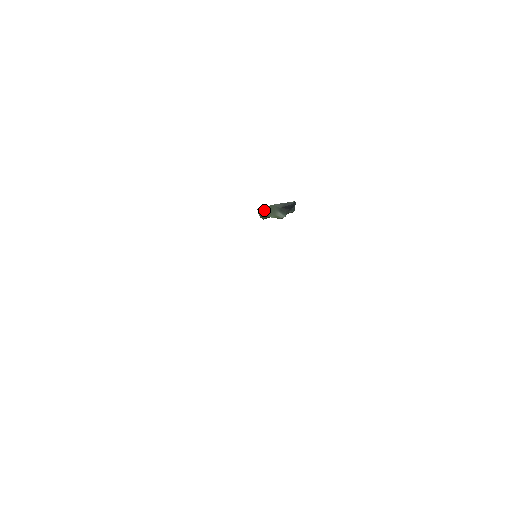
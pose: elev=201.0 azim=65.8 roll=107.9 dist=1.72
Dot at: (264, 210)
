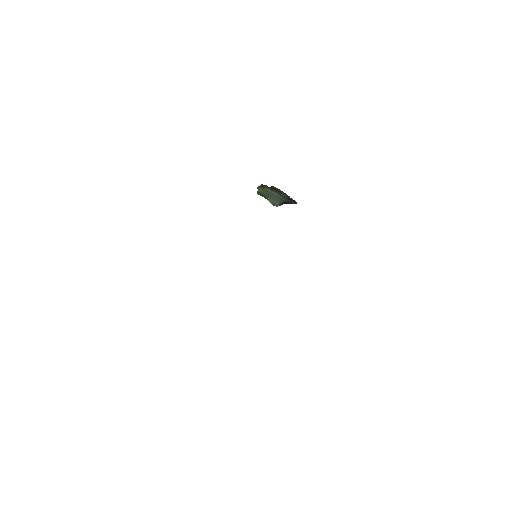
Dot at: (269, 192)
